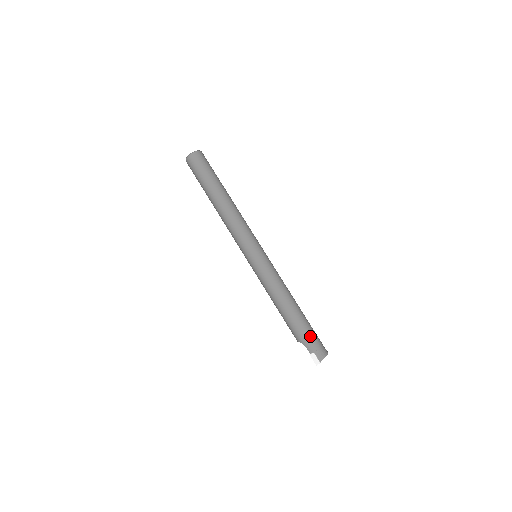
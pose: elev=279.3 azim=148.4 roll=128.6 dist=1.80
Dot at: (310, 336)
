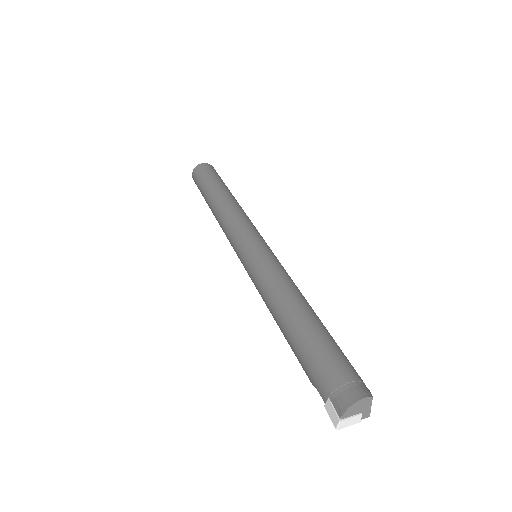
Dot at: (320, 363)
